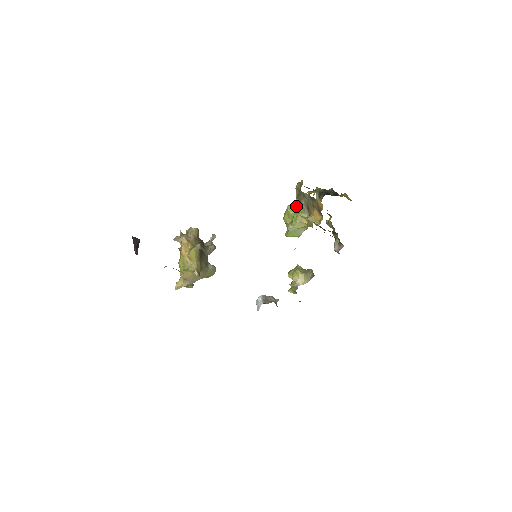
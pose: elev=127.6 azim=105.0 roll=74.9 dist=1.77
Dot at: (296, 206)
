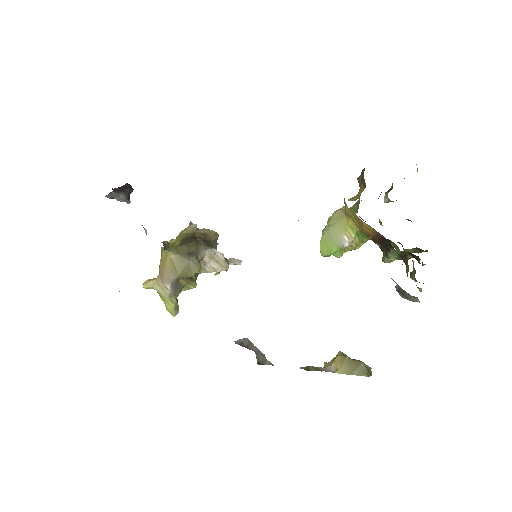
Dot at: occluded
